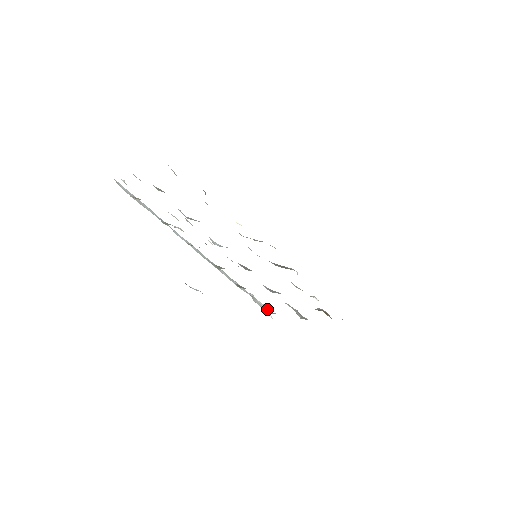
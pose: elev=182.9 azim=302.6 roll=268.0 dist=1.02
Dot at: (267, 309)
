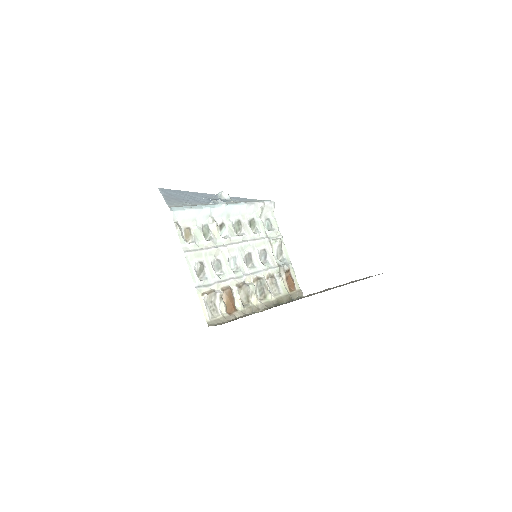
Dot at: (272, 204)
